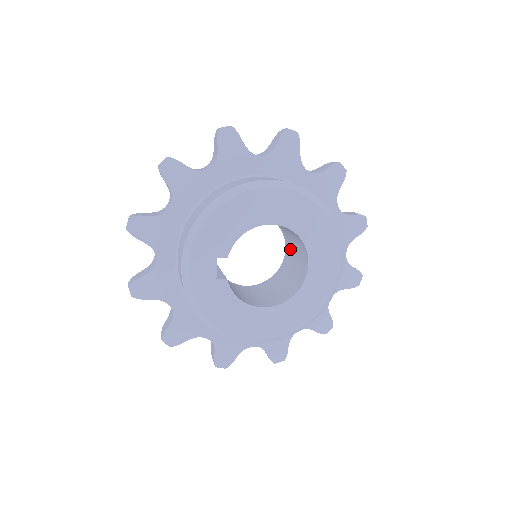
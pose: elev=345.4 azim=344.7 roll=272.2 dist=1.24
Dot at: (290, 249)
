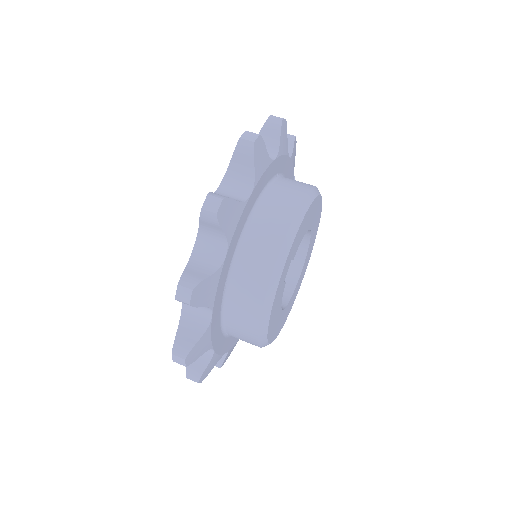
Dot at: occluded
